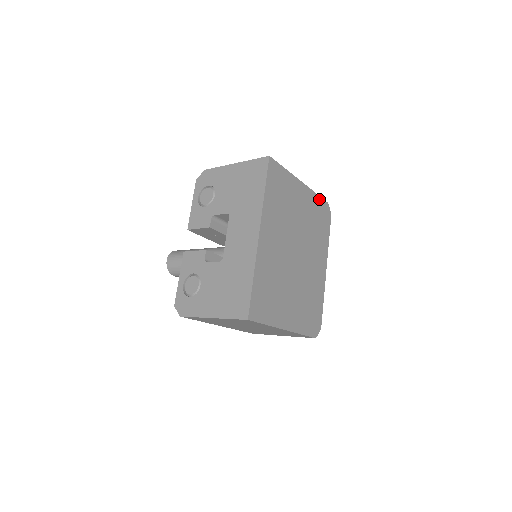
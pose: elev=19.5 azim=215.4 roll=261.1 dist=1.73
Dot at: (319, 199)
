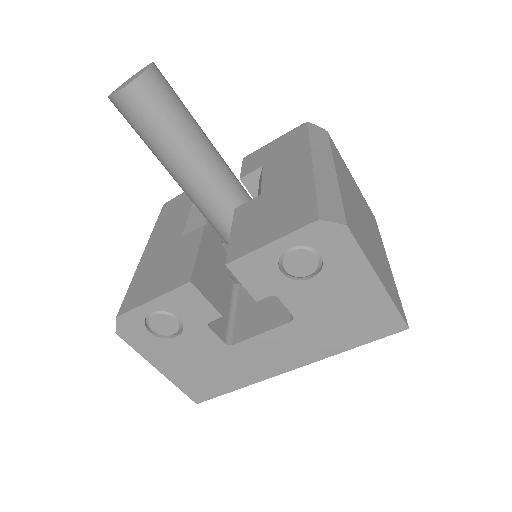
Dot at: occluded
